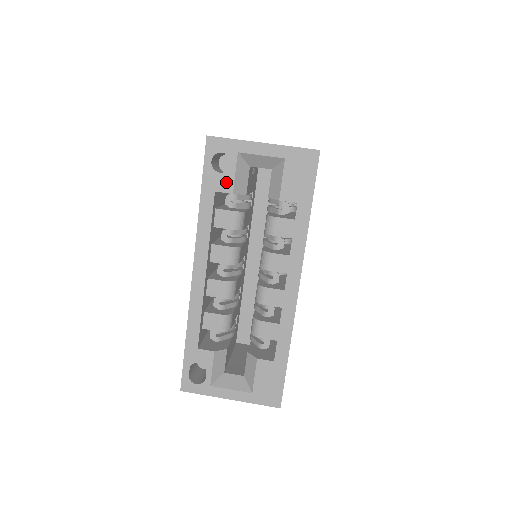
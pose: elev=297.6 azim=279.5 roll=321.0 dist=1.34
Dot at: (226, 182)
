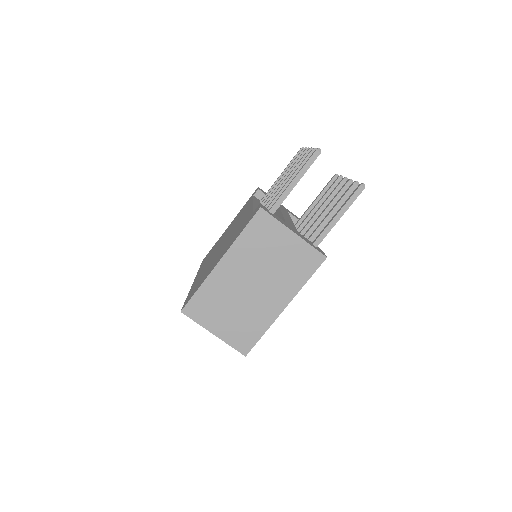
Dot at: occluded
